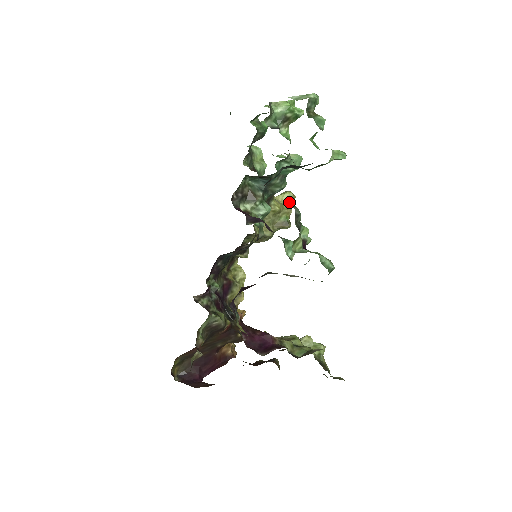
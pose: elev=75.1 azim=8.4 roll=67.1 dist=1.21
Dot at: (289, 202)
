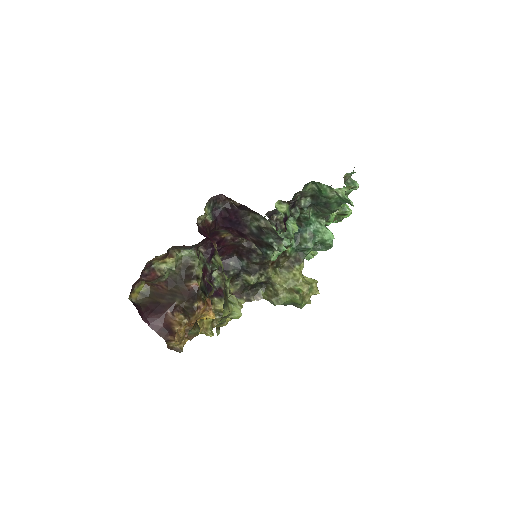
Dot at: (310, 283)
